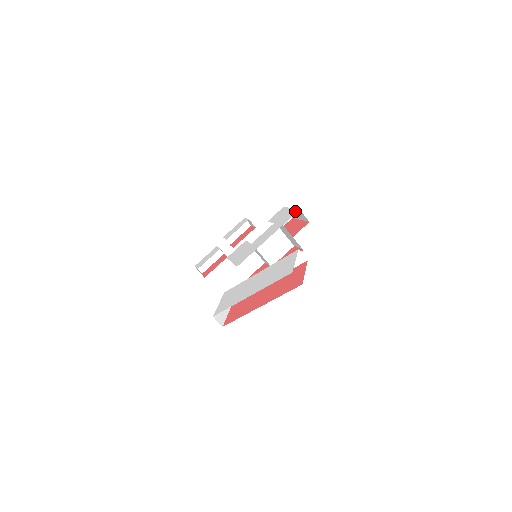
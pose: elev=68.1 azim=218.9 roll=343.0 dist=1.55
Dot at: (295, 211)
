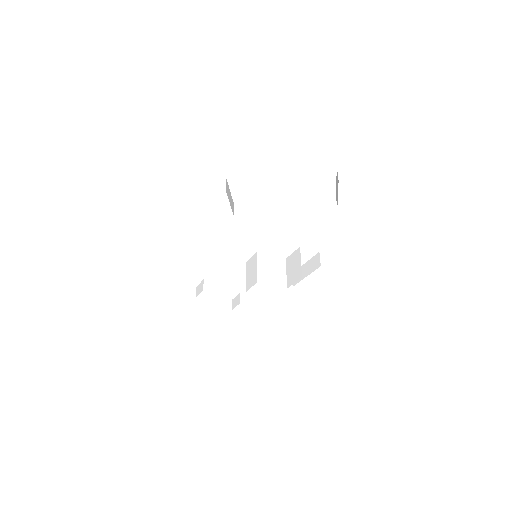
Dot at: occluded
